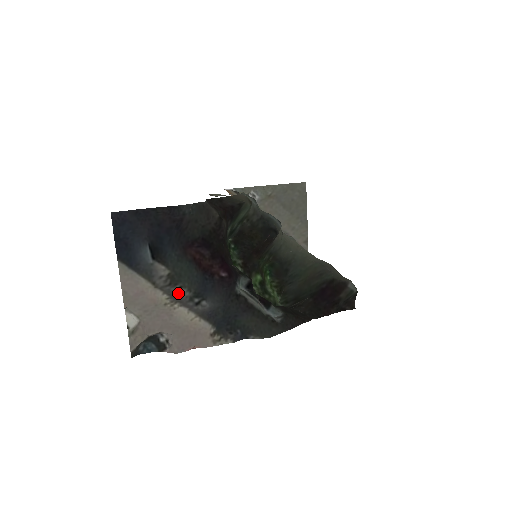
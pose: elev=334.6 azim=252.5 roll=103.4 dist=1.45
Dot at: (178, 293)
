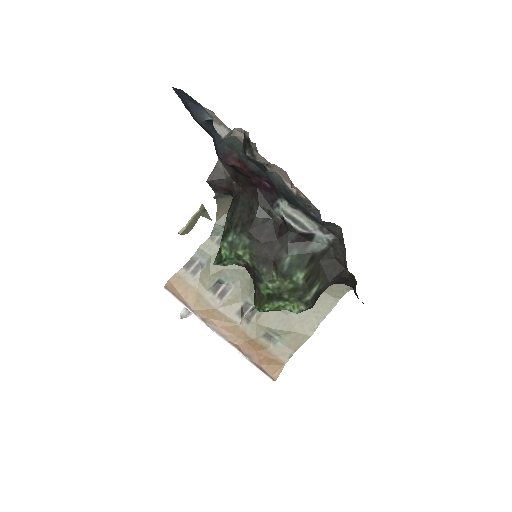
Dot at: occluded
